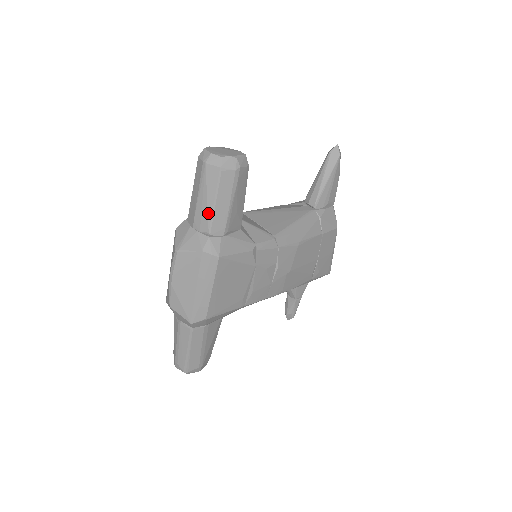
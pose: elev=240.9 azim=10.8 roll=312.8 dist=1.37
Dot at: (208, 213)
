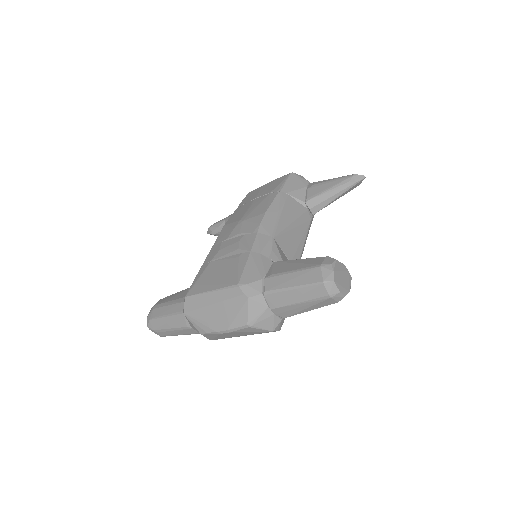
Dot at: (297, 313)
